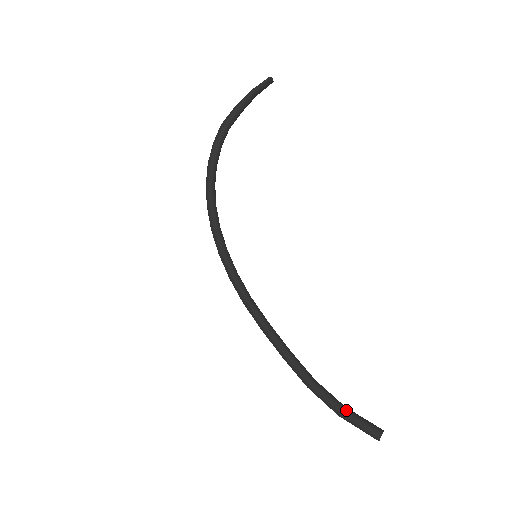
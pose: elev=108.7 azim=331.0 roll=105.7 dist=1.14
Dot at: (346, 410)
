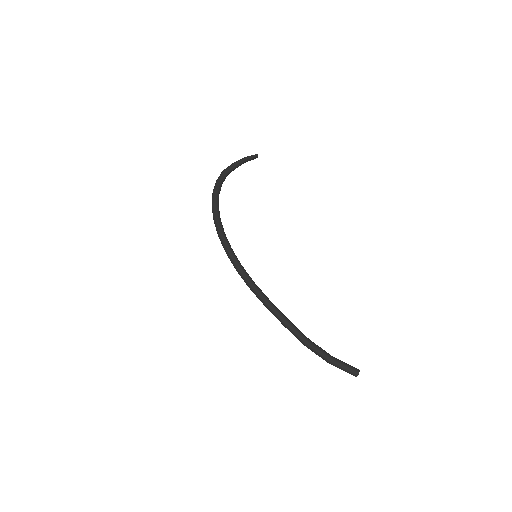
Dot at: (334, 357)
